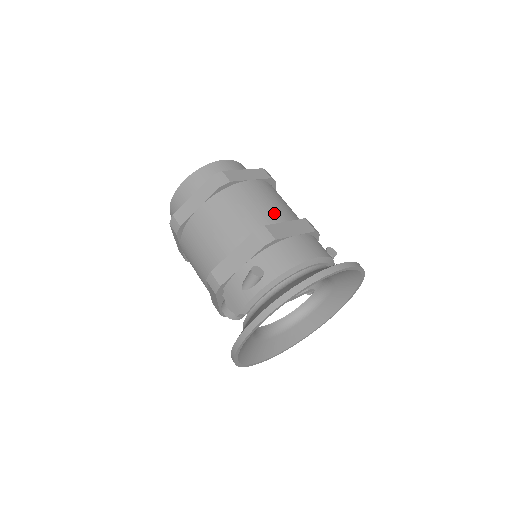
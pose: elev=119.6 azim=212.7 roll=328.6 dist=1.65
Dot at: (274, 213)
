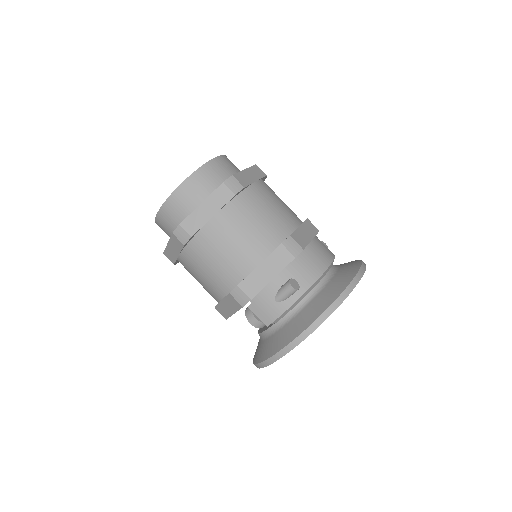
Dot at: (288, 218)
